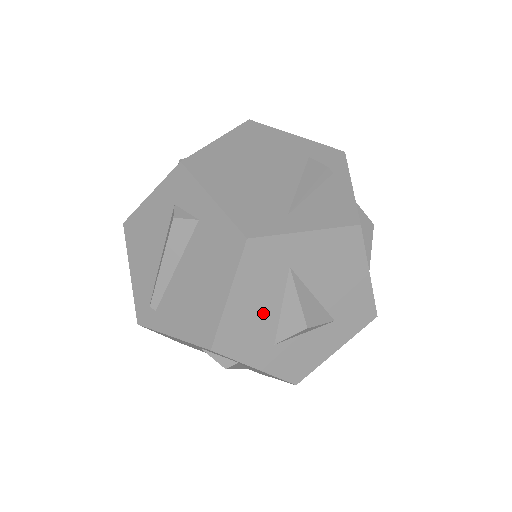
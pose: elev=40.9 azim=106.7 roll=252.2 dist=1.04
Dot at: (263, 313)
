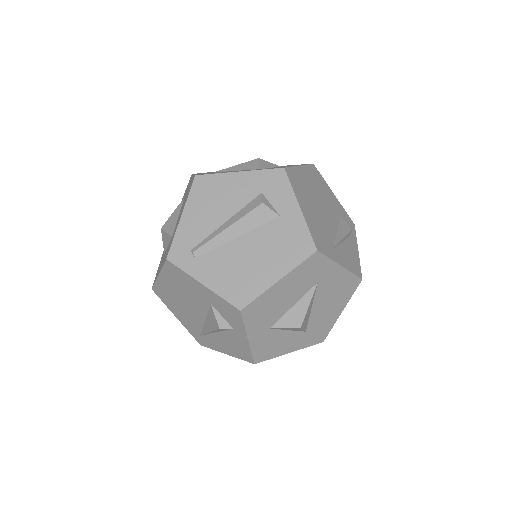
Dot at: (283, 303)
